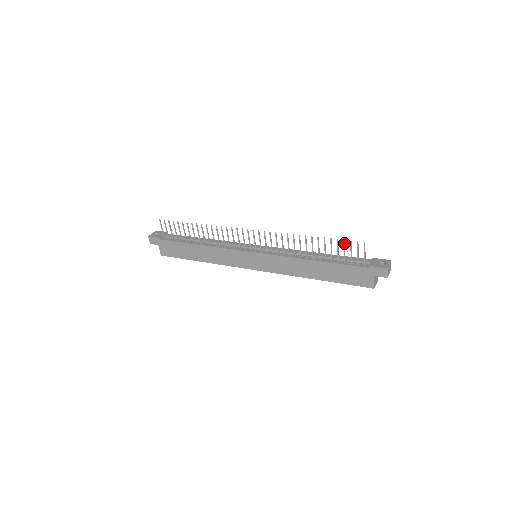
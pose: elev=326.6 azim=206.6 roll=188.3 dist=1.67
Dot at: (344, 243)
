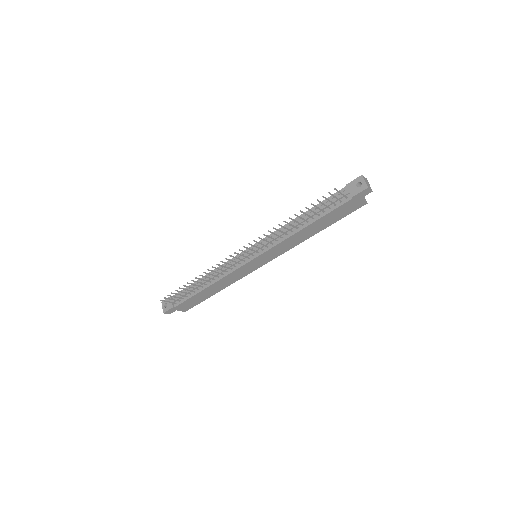
Dot at: (319, 202)
